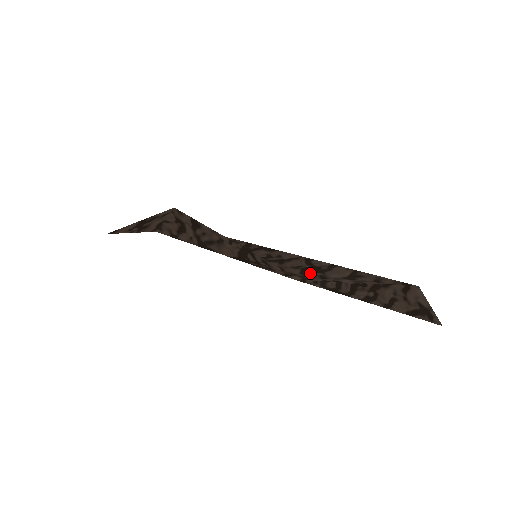
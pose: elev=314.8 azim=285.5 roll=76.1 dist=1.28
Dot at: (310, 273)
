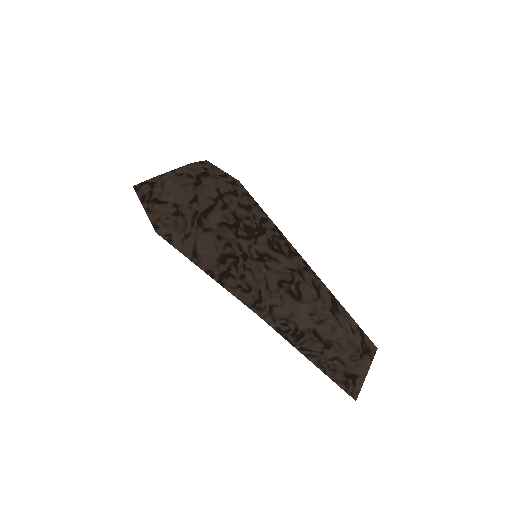
Dot at: (289, 299)
